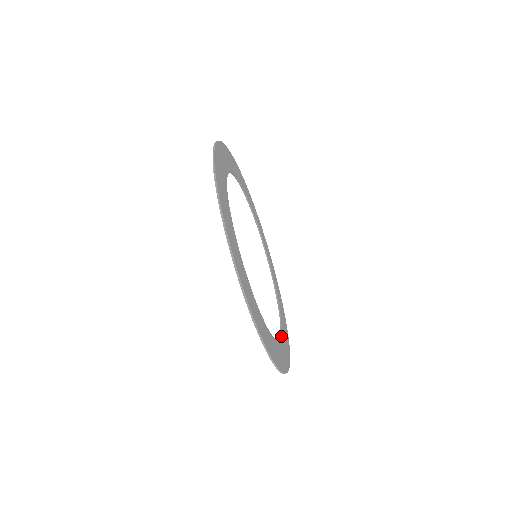
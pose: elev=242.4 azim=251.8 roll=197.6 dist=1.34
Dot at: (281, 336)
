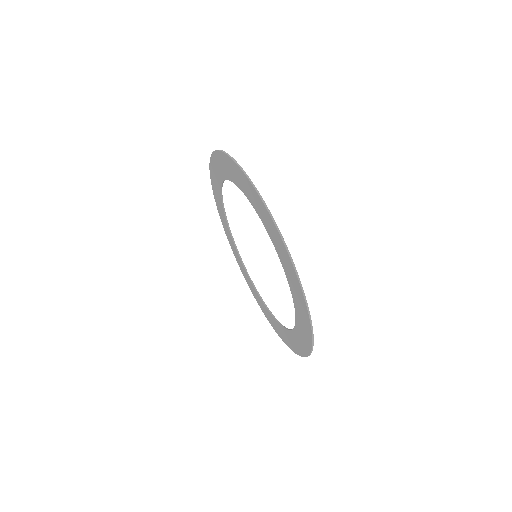
Dot at: (289, 329)
